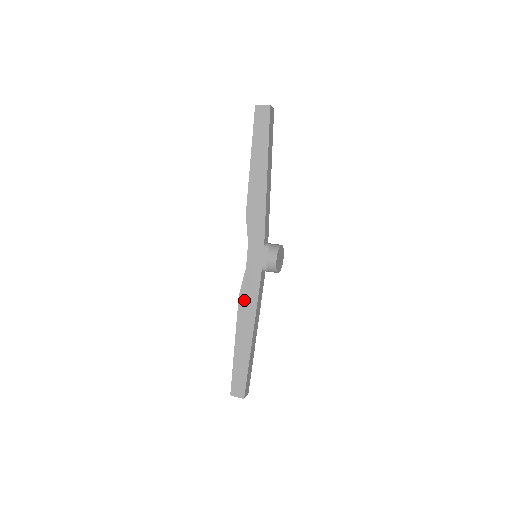
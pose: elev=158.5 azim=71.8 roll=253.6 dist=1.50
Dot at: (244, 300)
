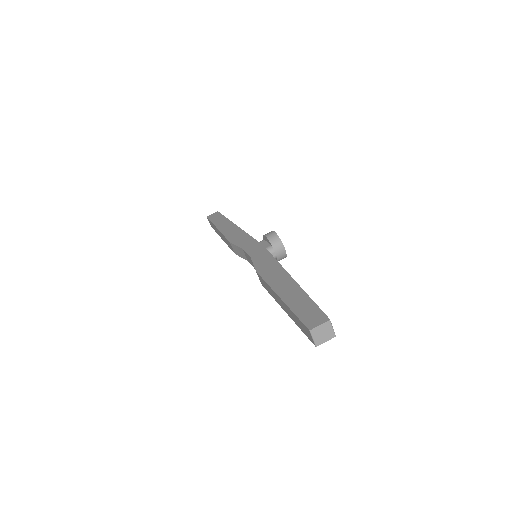
Dot at: occluded
